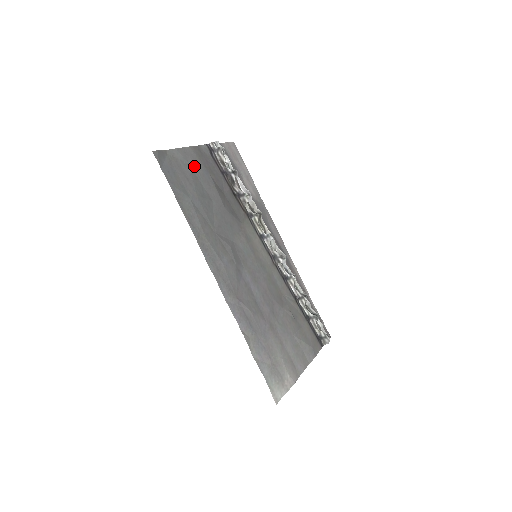
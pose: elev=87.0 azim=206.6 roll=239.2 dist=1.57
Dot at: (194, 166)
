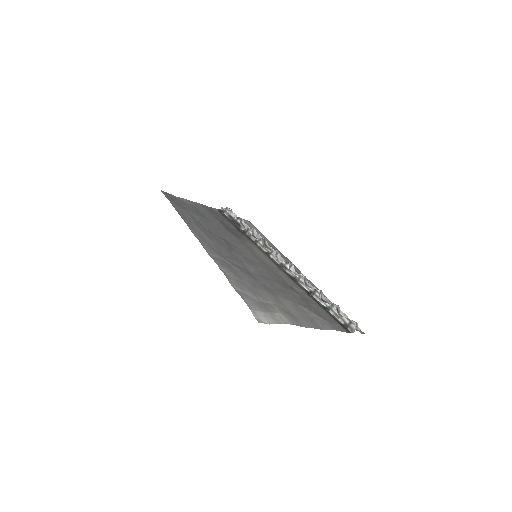
Dot at: (200, 209)
